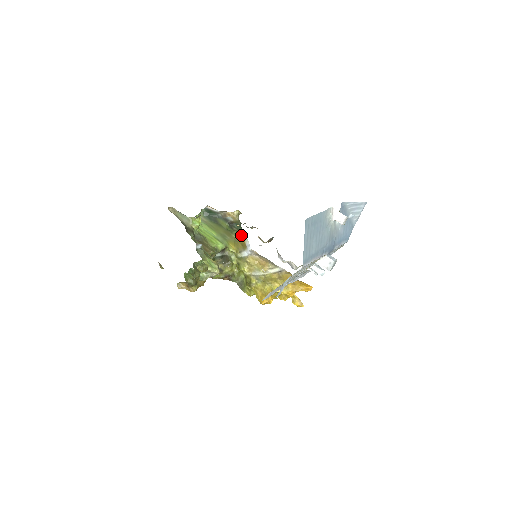
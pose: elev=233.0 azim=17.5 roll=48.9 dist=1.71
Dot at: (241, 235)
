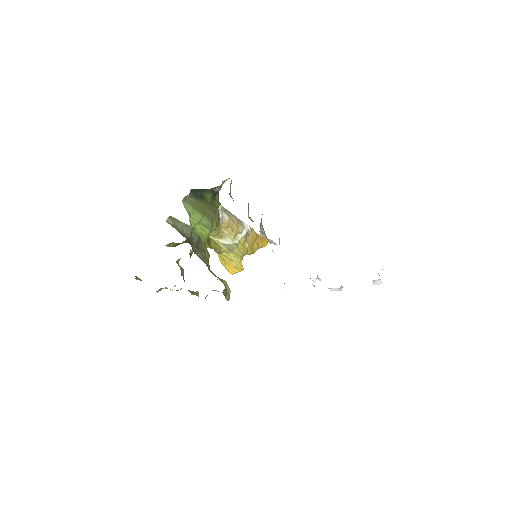
Dot at: occluded
